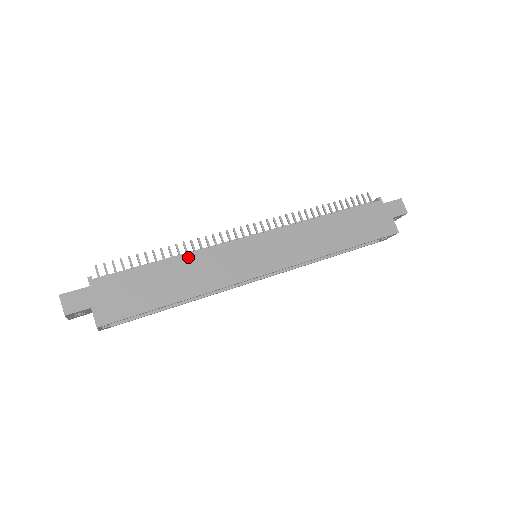
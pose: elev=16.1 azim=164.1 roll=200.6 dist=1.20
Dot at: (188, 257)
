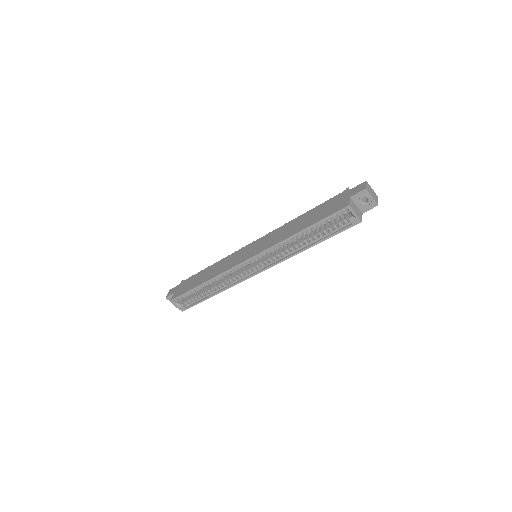
Dot at: (219, 262)
